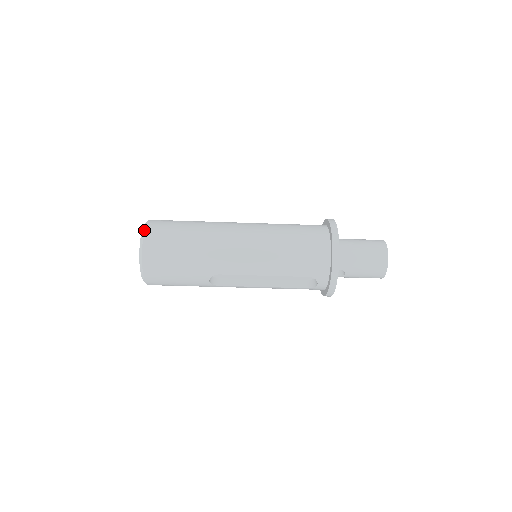
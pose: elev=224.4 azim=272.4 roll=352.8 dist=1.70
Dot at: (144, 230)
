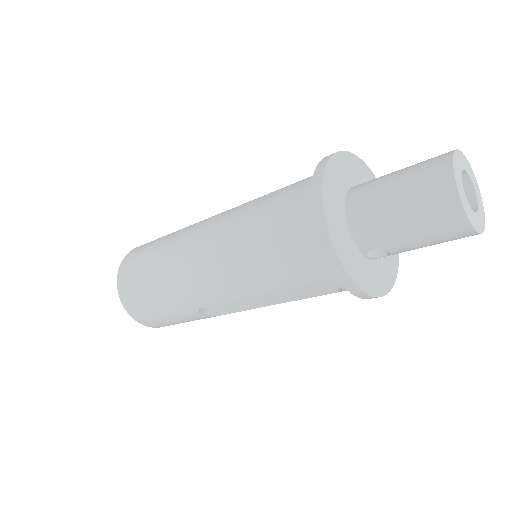
Dot at: occluded
